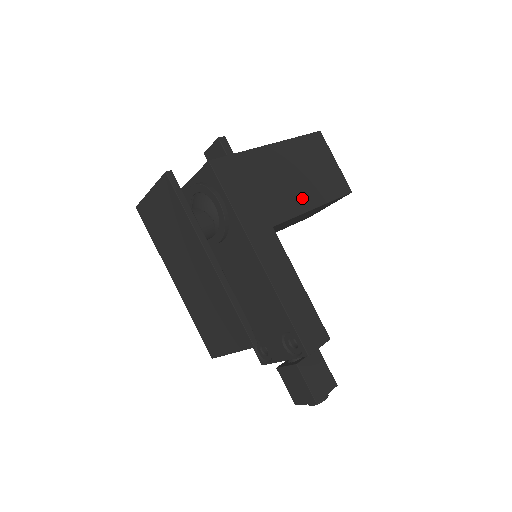
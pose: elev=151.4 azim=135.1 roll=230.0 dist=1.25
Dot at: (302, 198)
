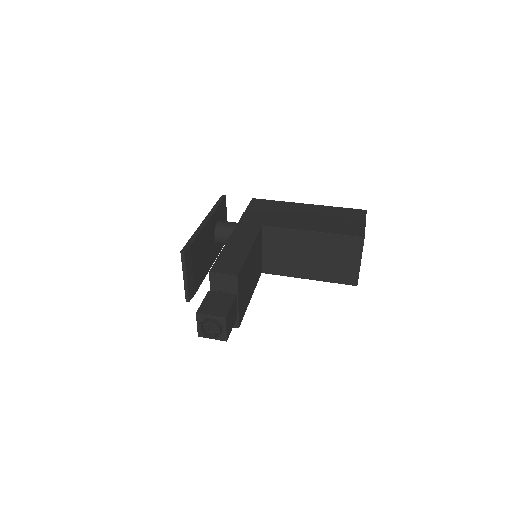
Dot at: (305, 225)
